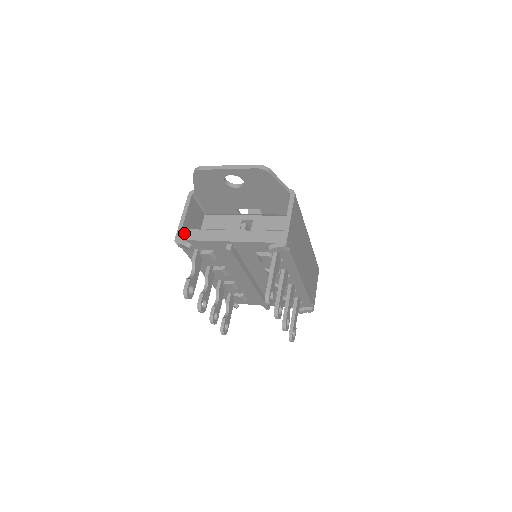
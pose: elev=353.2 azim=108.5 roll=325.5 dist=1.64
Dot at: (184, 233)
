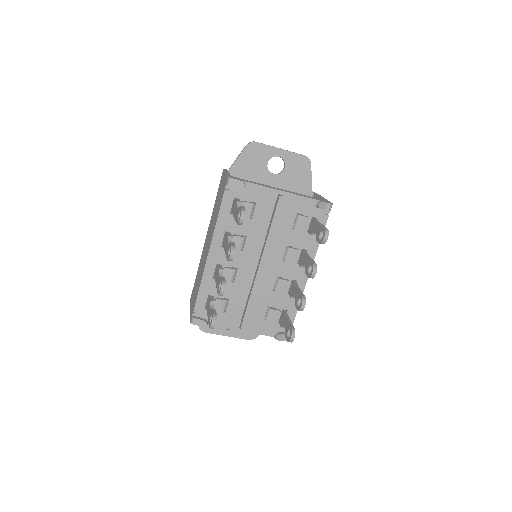
Dot at: (235, 177)
